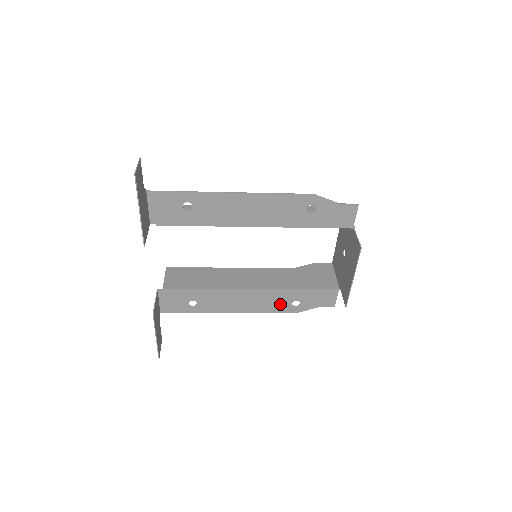
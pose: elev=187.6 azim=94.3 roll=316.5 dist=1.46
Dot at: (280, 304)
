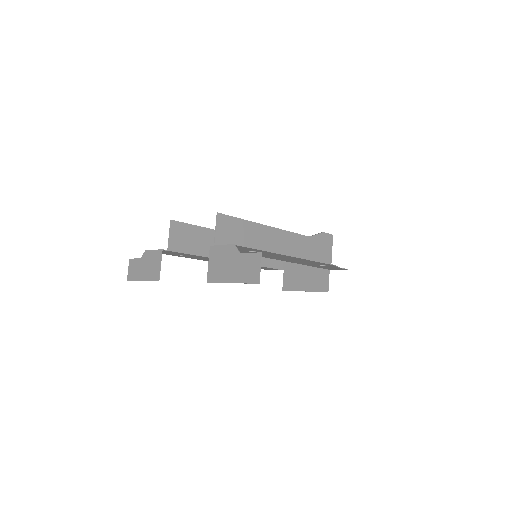
Dot at: occluded
